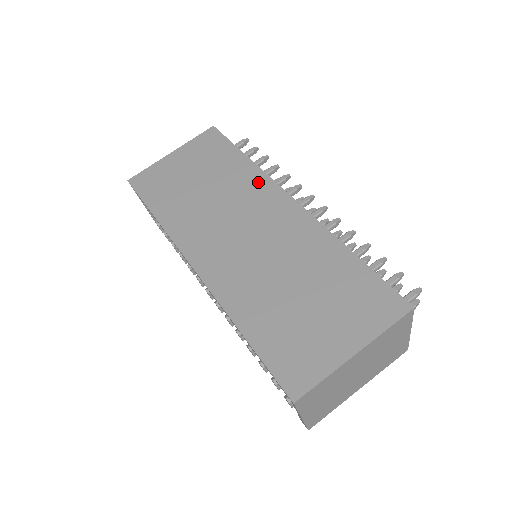
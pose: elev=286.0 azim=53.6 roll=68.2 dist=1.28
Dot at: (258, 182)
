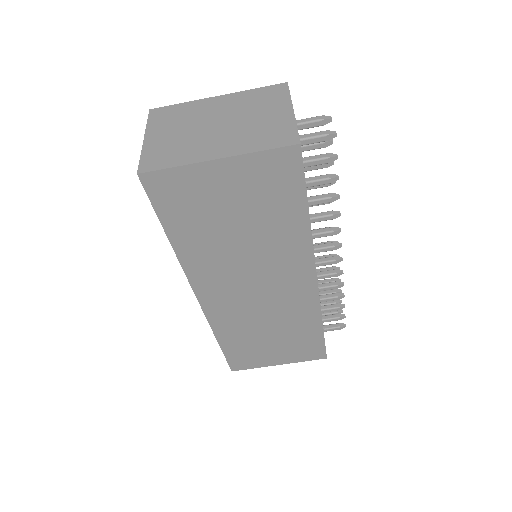
Dot at: (299, 254)
